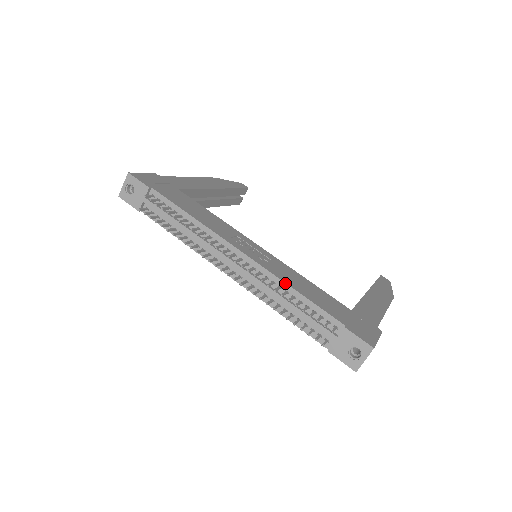
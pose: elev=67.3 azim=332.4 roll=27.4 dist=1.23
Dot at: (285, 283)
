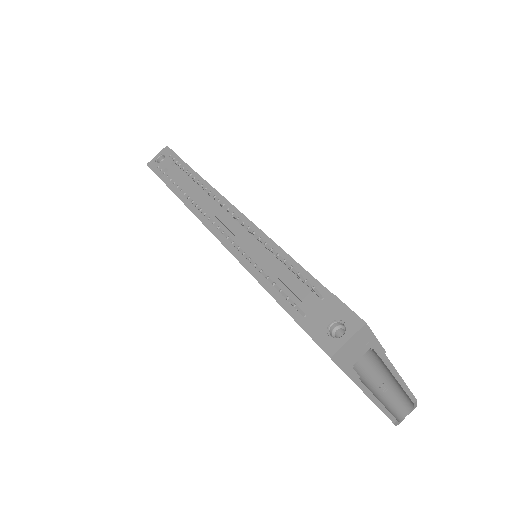
Dot at: (275, 243)
